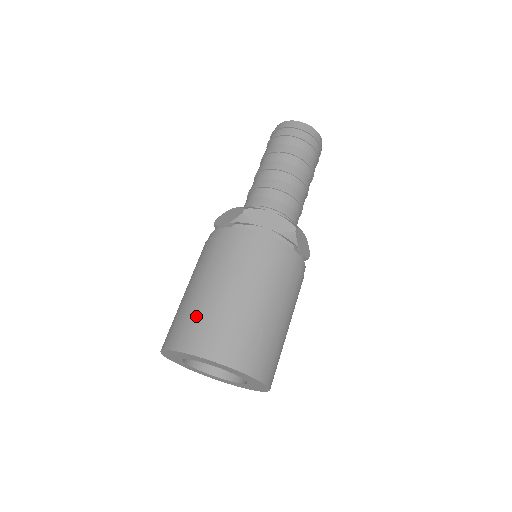
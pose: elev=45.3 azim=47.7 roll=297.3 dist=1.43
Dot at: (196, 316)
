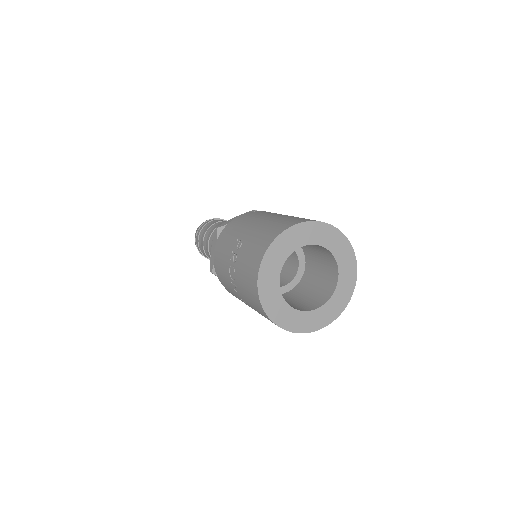
Dot at: (295, 217)
